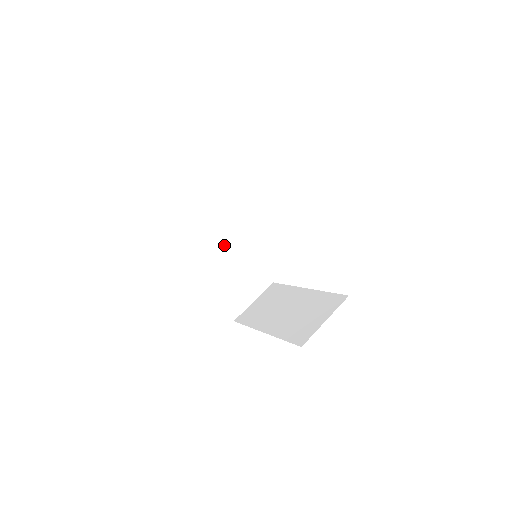
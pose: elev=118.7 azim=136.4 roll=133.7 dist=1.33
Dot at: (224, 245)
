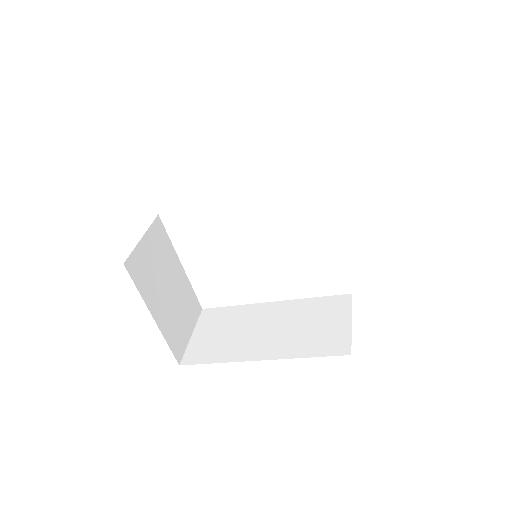
Dot at: (161, 257)
